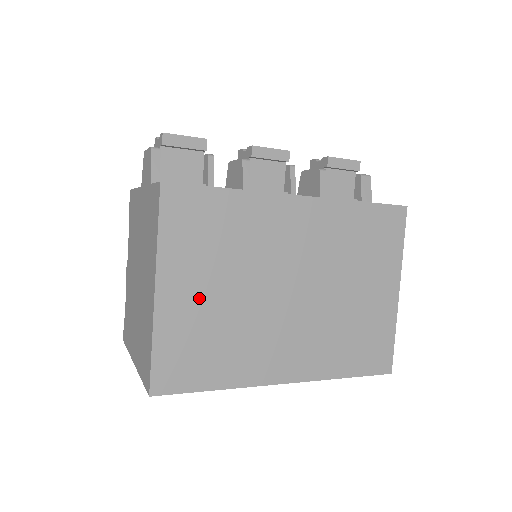
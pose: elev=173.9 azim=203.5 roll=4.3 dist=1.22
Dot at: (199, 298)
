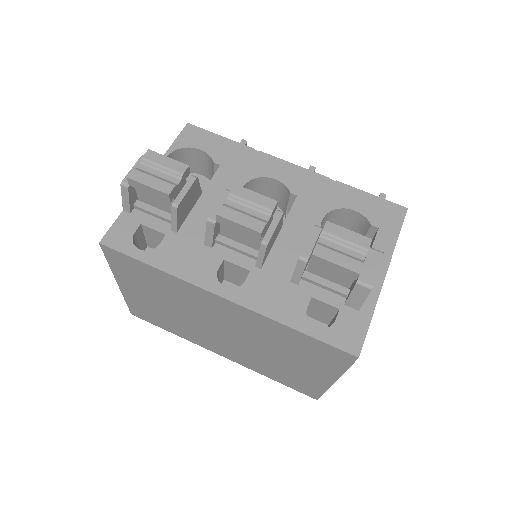
Dot at: (149, 300)
